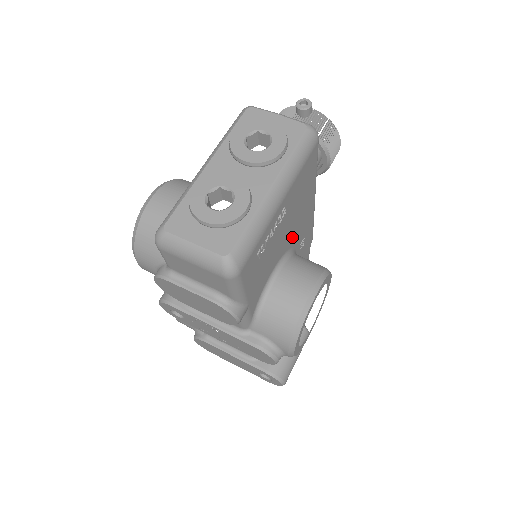
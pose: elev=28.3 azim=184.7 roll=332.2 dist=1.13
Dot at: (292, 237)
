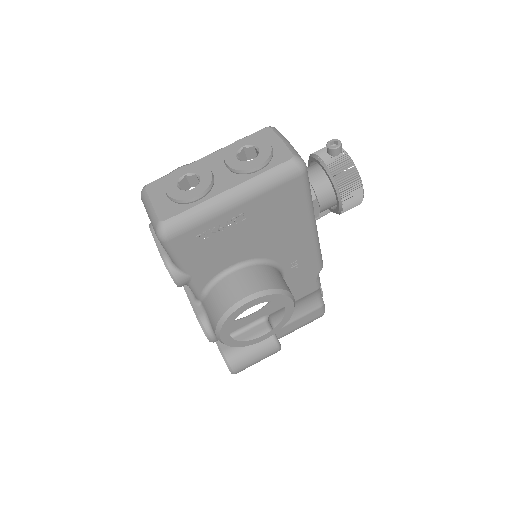
Dot at: (269, 249)
